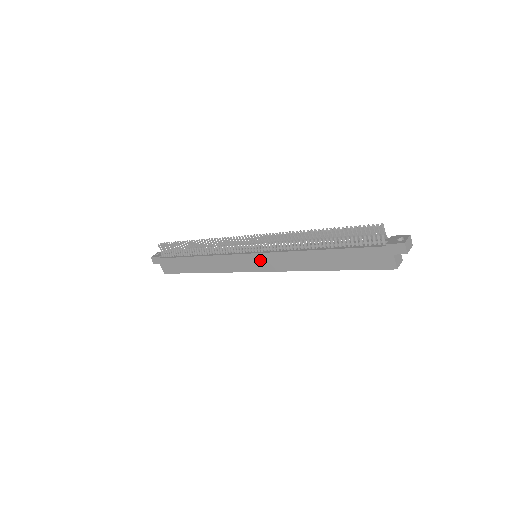
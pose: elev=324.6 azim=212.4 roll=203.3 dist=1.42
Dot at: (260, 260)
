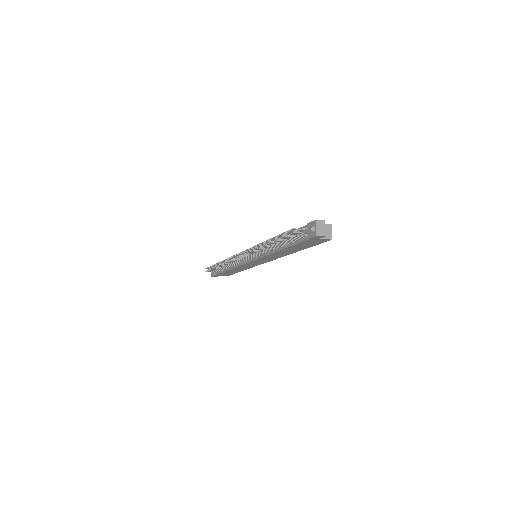
Dot at: (260, 261)
